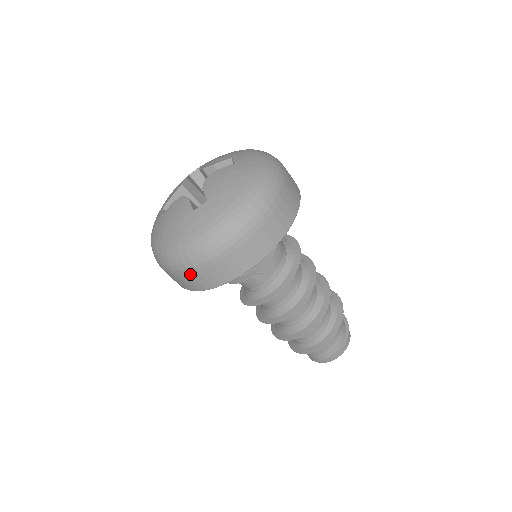
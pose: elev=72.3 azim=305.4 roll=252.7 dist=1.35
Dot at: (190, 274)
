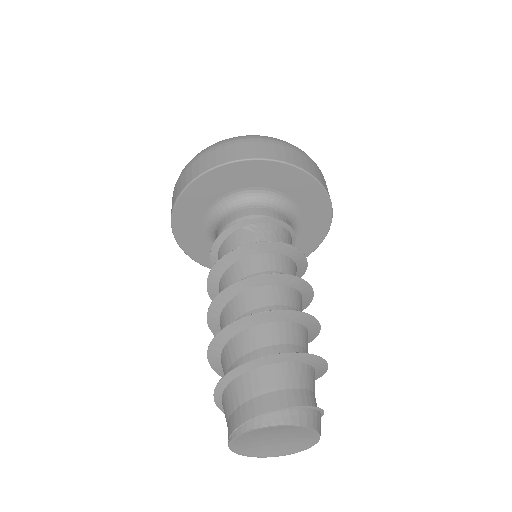
Dot at: (199, 159)
